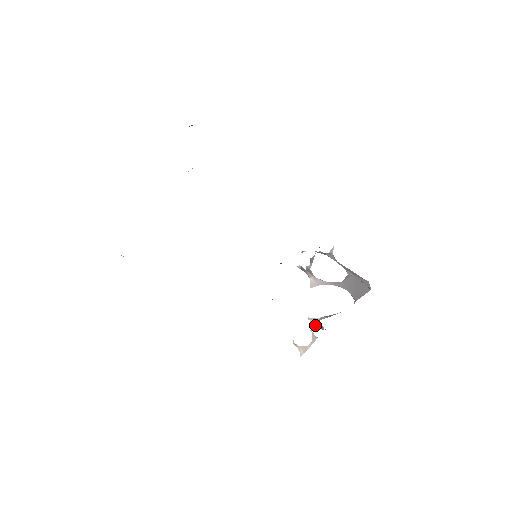
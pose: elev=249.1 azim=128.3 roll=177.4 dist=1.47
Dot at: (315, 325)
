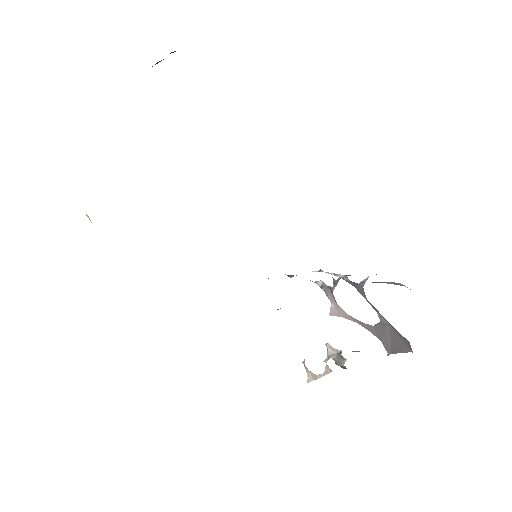
Dot at: (331, 357)
